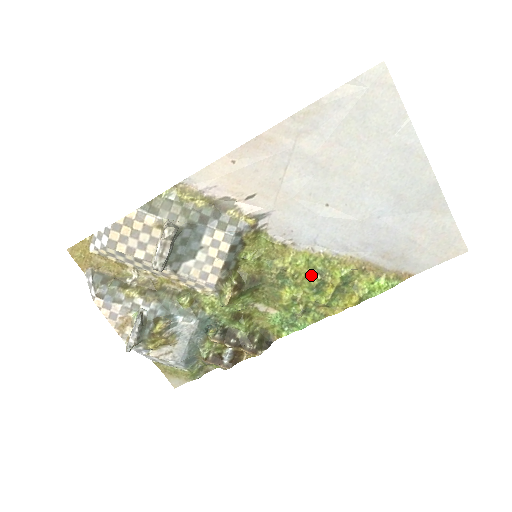
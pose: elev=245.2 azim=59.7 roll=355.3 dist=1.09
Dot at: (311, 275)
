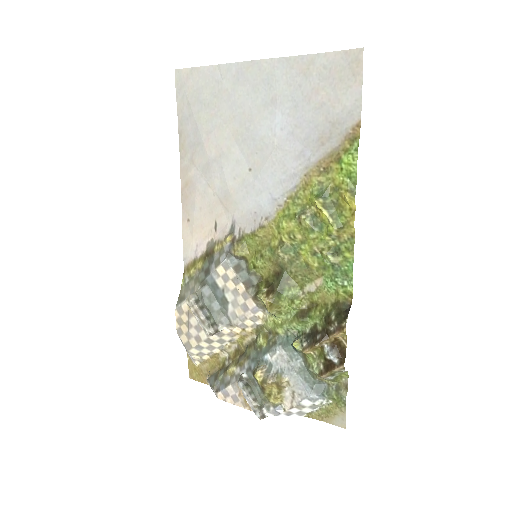
Dot at: (299, 222)
